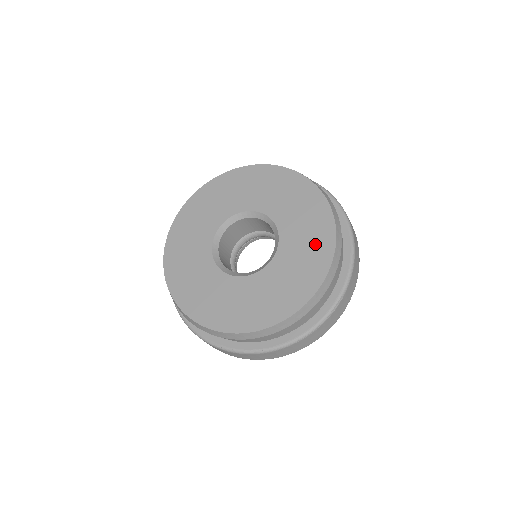
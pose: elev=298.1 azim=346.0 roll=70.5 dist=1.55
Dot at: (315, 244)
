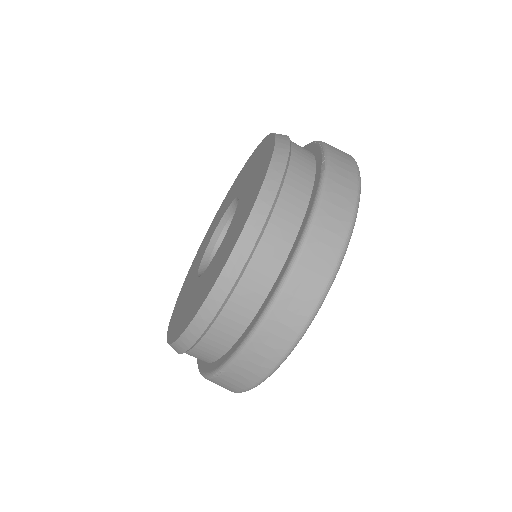
Dot at: (207, 284)
